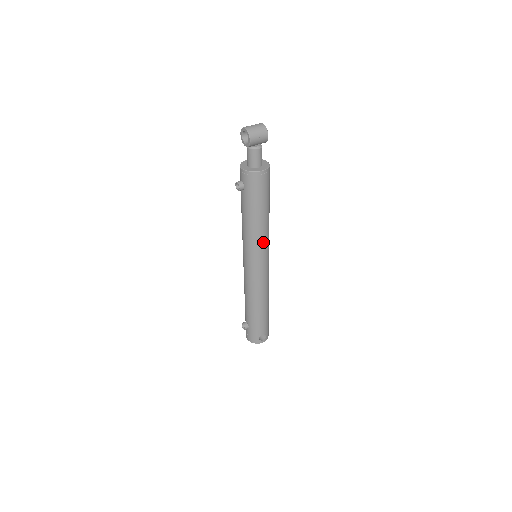
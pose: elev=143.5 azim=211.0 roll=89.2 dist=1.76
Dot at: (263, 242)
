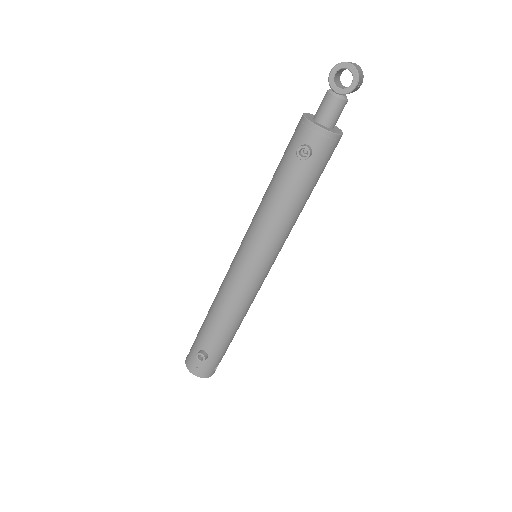
Dot at: (287, 237)
